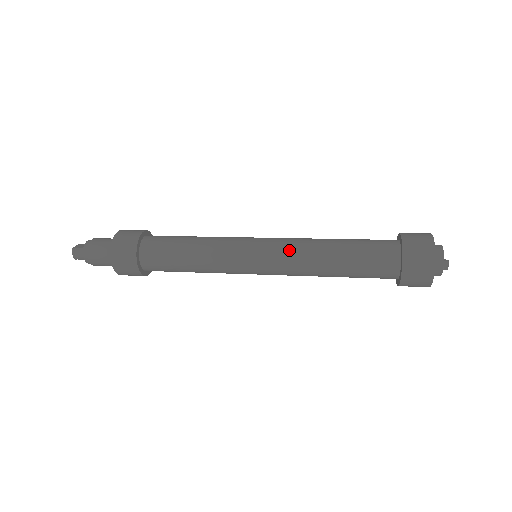
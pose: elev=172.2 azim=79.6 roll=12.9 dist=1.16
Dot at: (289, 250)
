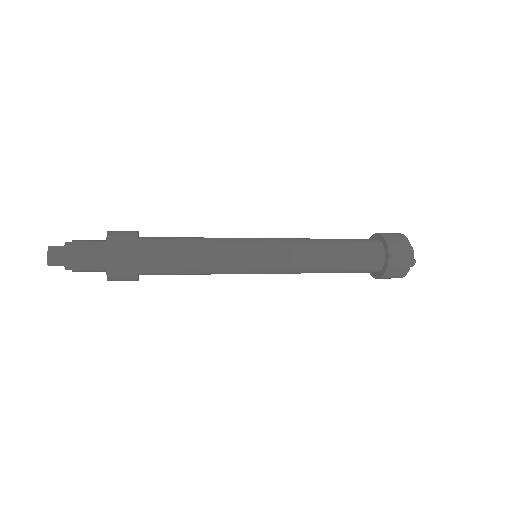
Dot at: (294, 258)
